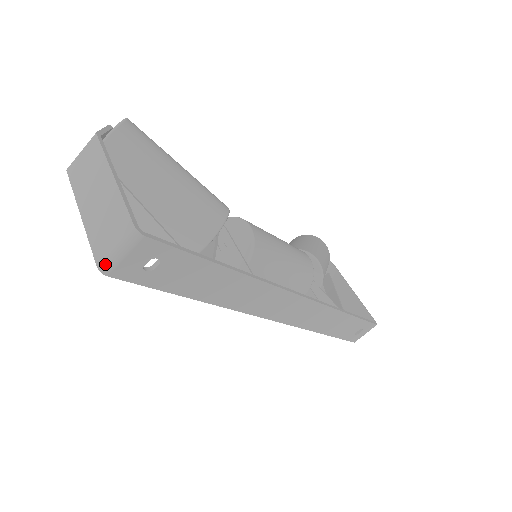
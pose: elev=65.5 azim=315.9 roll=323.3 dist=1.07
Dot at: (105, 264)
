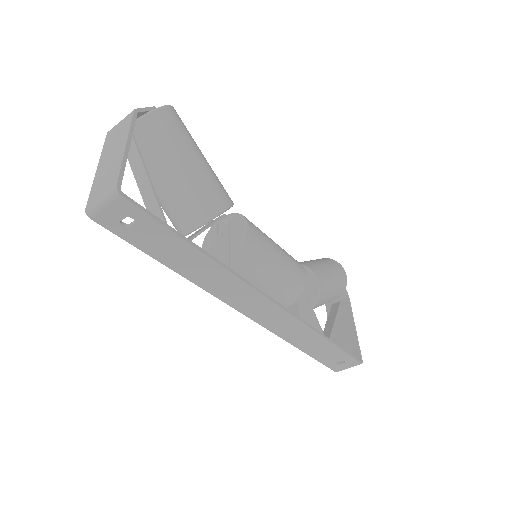
Dot at: (90, 209)
